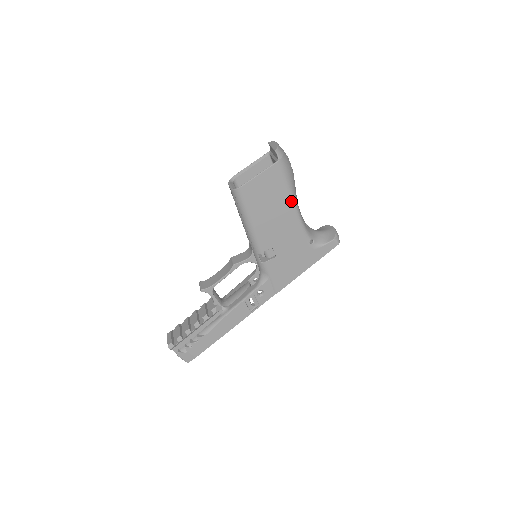
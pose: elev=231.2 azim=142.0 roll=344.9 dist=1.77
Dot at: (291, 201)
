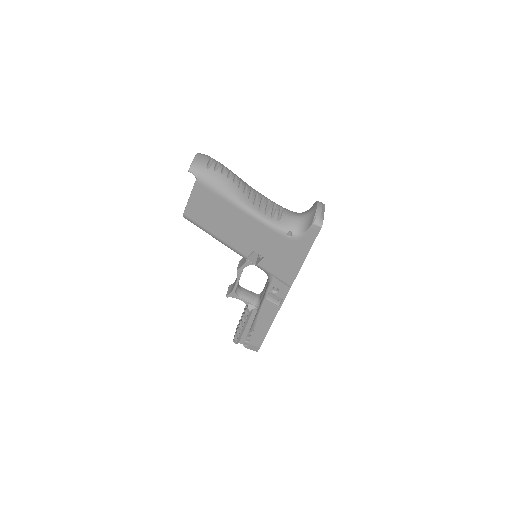
Dot at: (238, 207)
